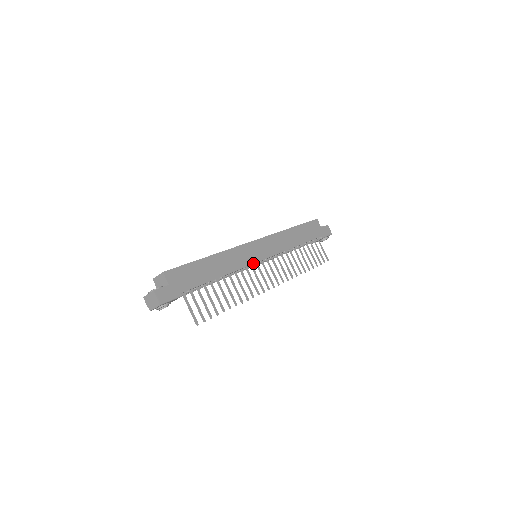
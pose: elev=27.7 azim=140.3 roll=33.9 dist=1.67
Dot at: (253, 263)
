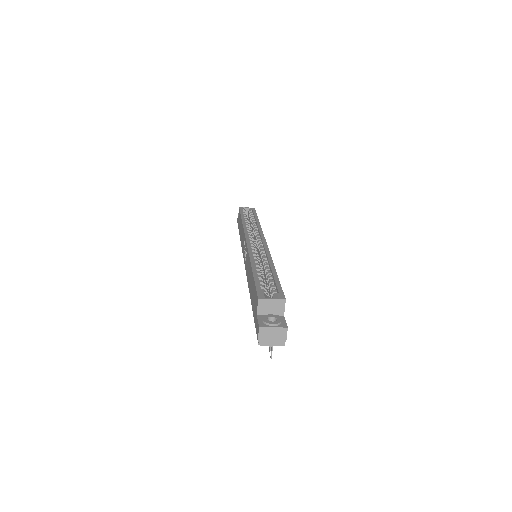
Dot at: occluded
